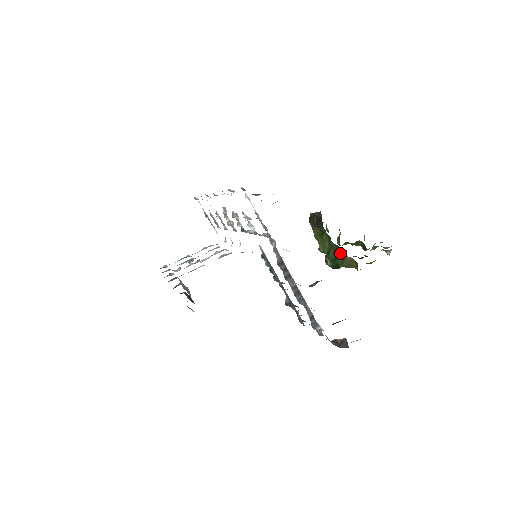
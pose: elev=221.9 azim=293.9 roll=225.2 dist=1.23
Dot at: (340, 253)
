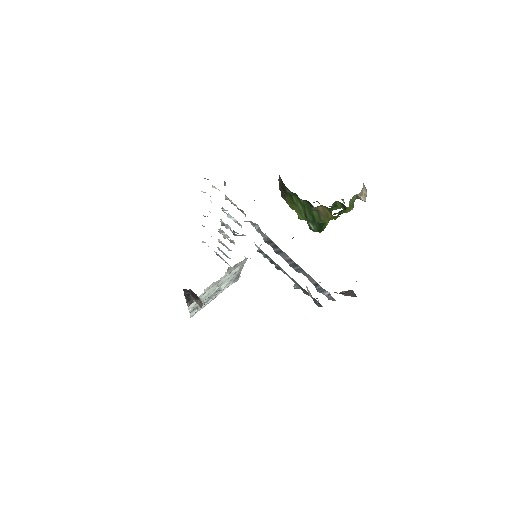
Dot at: (311, 206)
